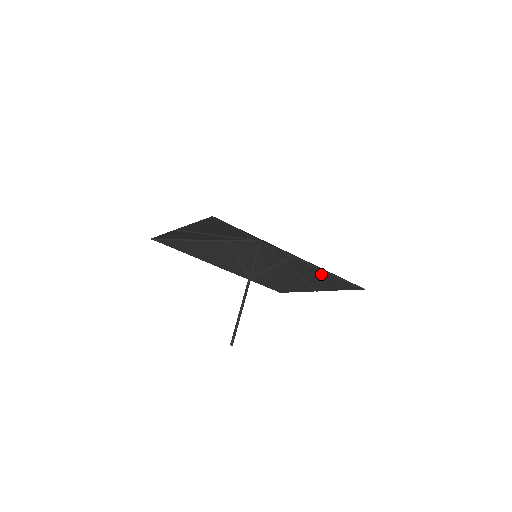
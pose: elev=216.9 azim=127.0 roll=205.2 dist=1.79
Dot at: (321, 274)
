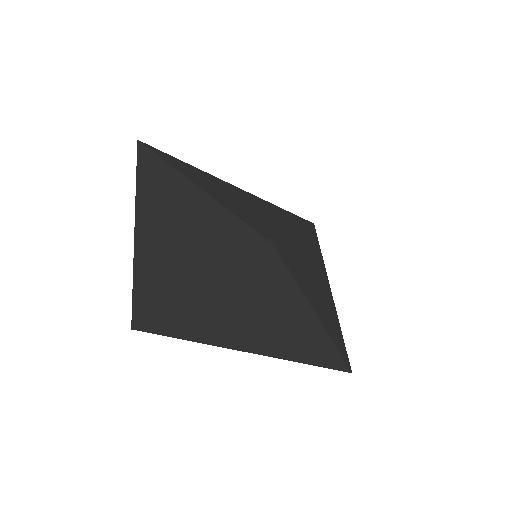
Dot at: (324, 316)
